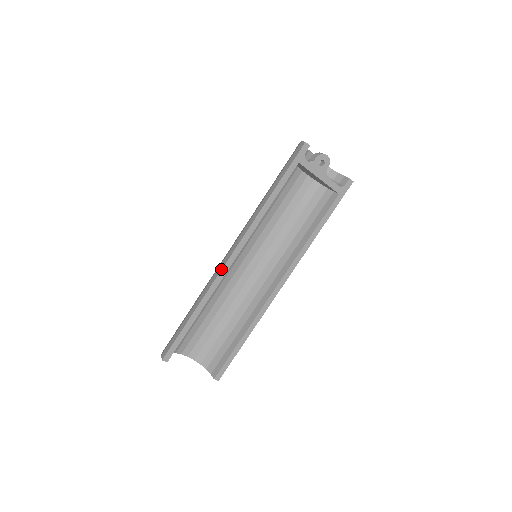
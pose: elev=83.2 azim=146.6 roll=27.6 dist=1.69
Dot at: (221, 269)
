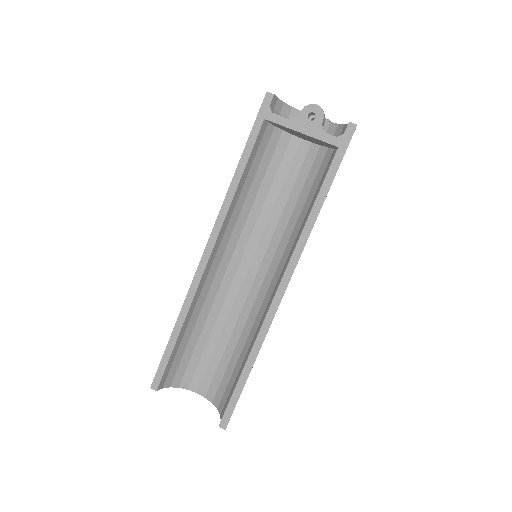
Dot at: (197, 269)
